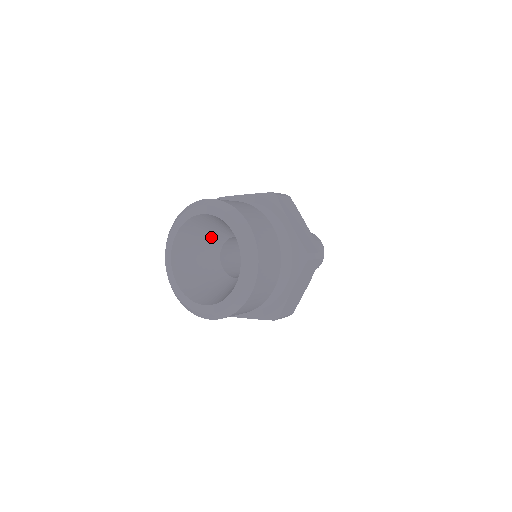
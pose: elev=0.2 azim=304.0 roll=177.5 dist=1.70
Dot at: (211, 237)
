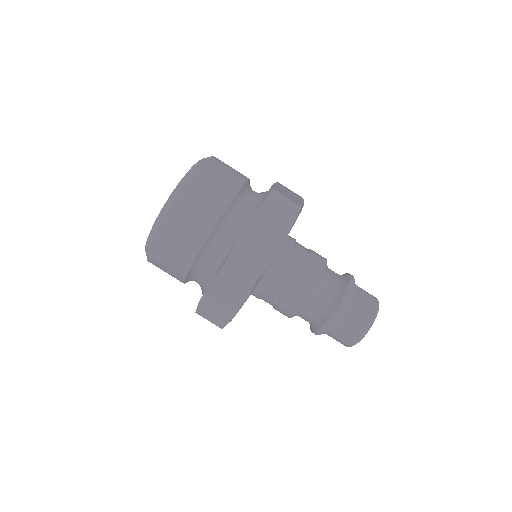
Dot at: occluded
